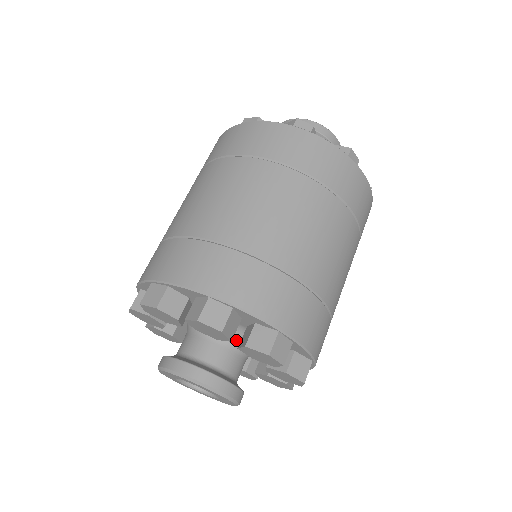
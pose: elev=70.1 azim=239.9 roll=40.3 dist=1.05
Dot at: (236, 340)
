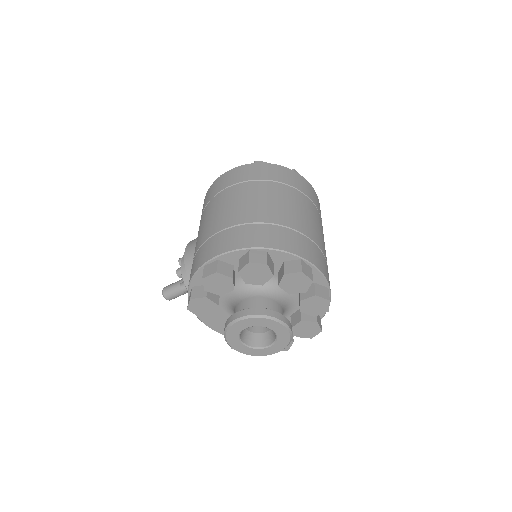
Dot at: (284, 301)
